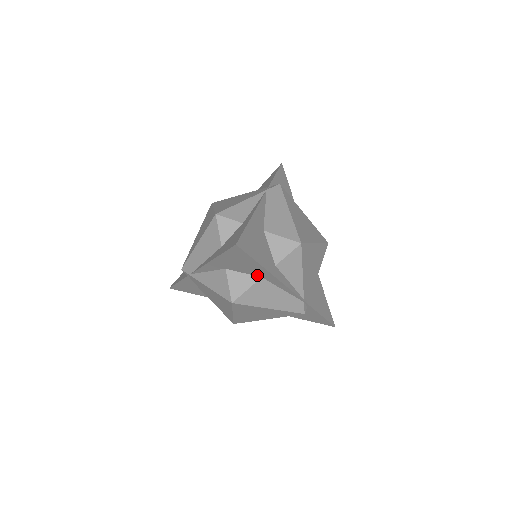
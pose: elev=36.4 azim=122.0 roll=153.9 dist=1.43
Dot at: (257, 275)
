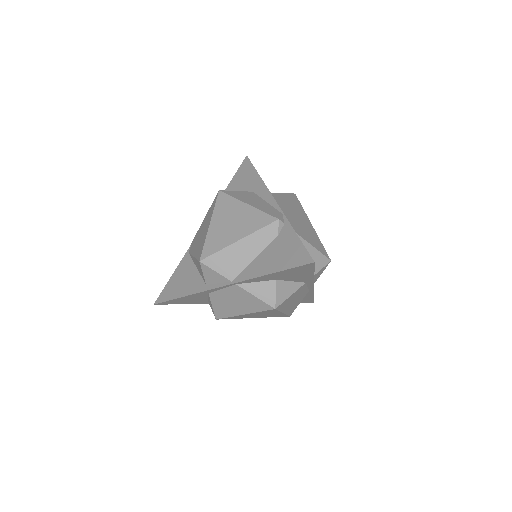
Dot at: (250, 191)
